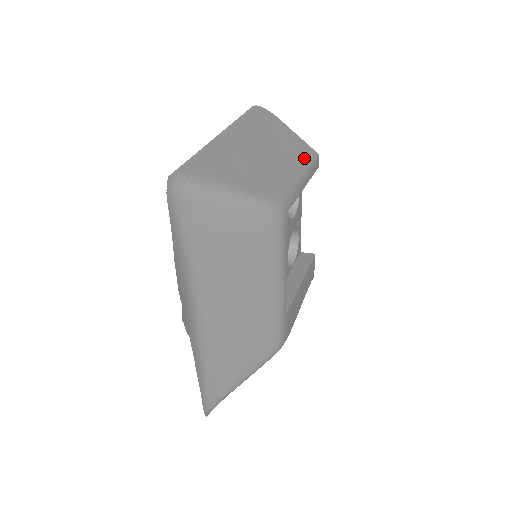
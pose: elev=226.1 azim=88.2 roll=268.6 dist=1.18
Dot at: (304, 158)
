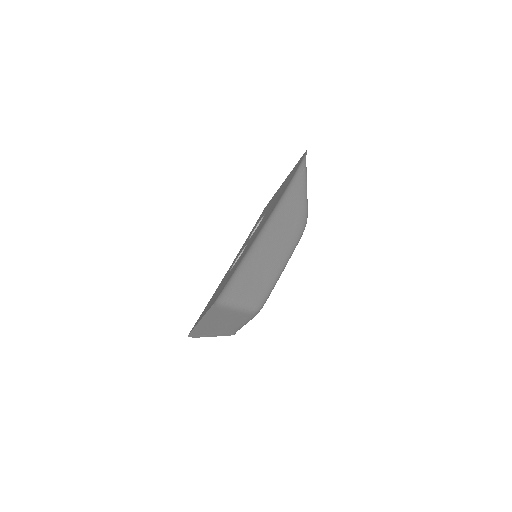
Dot at: occluded
